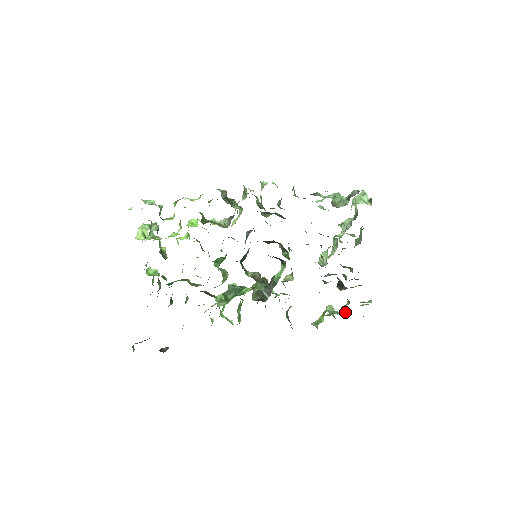
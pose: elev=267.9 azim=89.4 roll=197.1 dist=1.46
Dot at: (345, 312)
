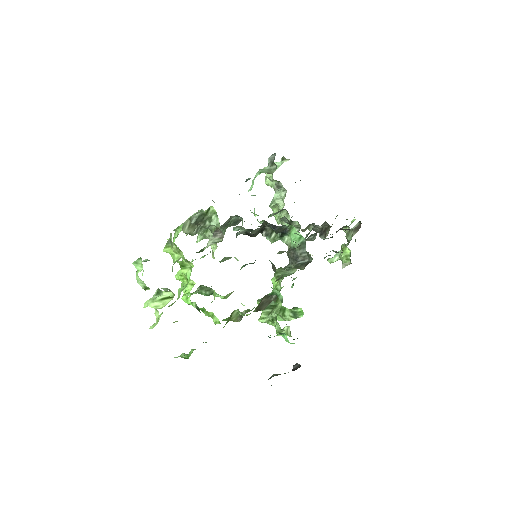
Dot at: (357, 228)
